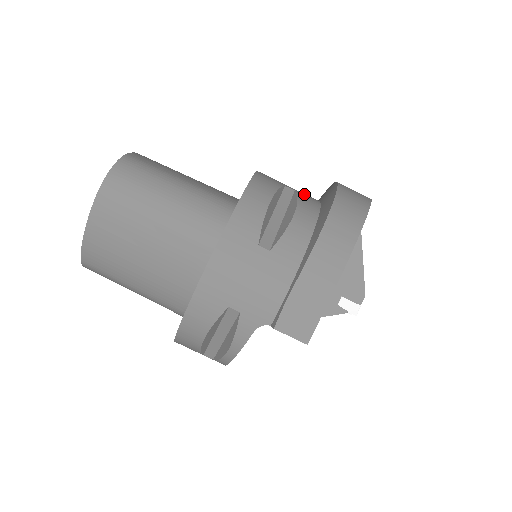
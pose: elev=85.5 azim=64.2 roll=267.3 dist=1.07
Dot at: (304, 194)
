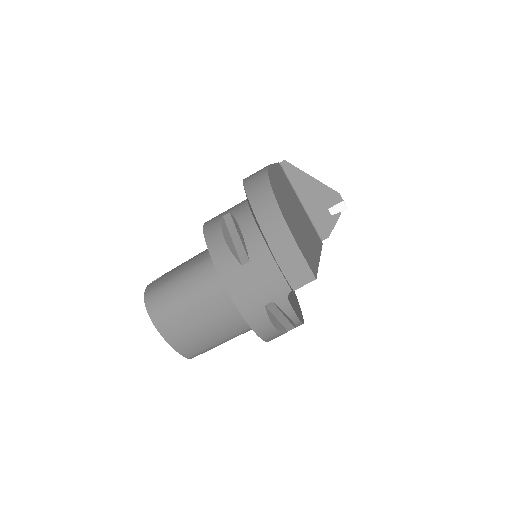
Dot at: (236, 207)
